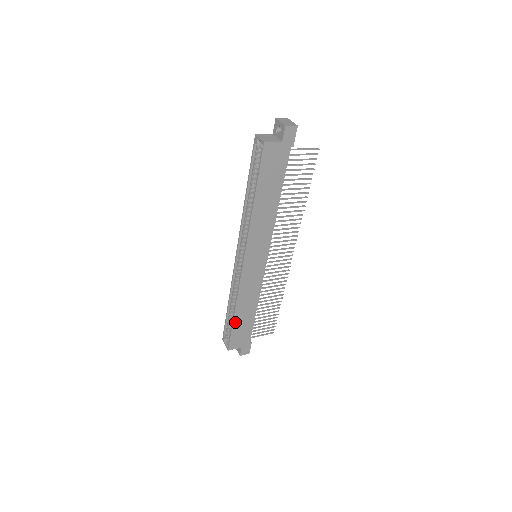
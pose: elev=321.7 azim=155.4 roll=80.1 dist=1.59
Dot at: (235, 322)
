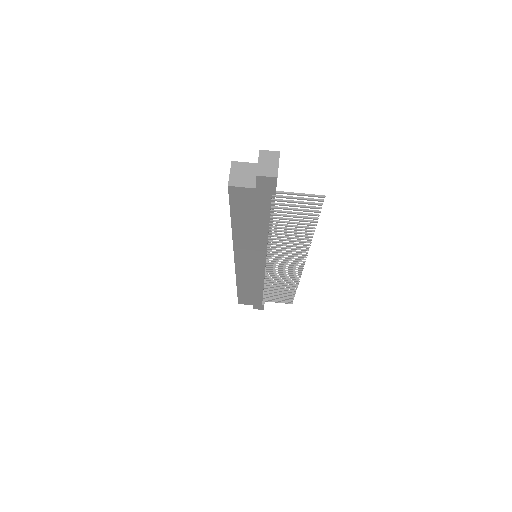
Dot at: (240, 292)
